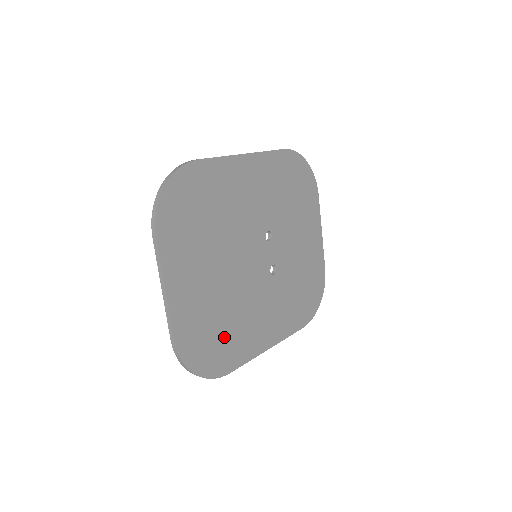
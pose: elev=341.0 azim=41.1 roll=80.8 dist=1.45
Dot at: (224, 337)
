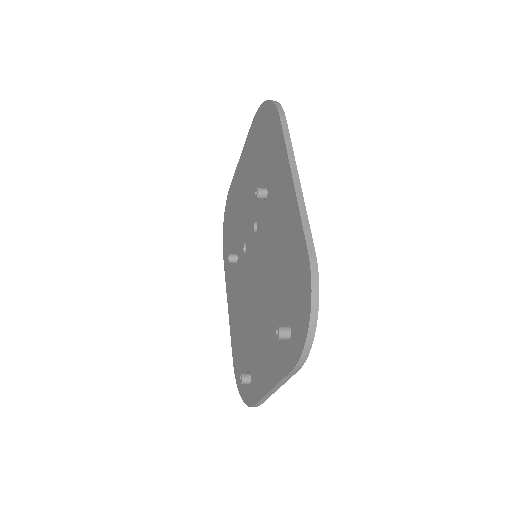
Dot at: occluded
